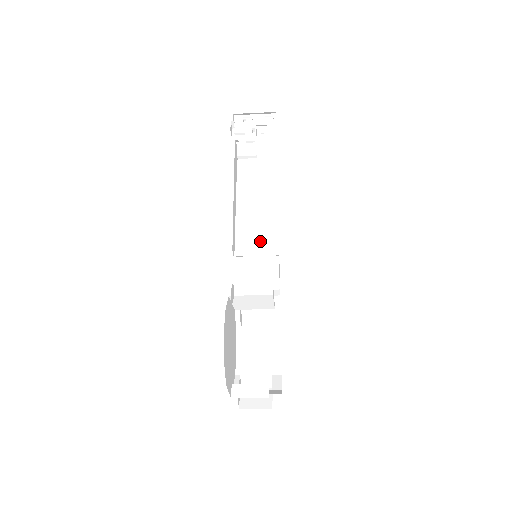
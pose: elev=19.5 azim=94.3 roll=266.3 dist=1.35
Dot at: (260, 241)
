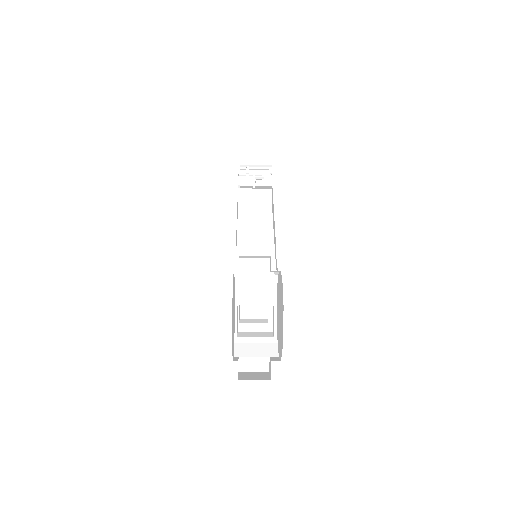
Dot at: (258, 251)
